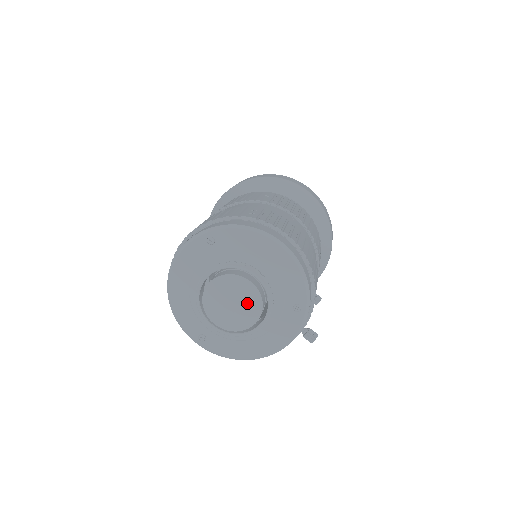
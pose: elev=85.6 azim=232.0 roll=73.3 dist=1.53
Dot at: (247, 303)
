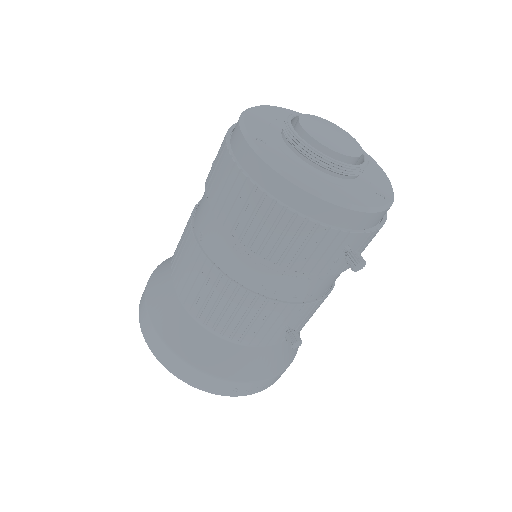
Dot at: (348, 142)
